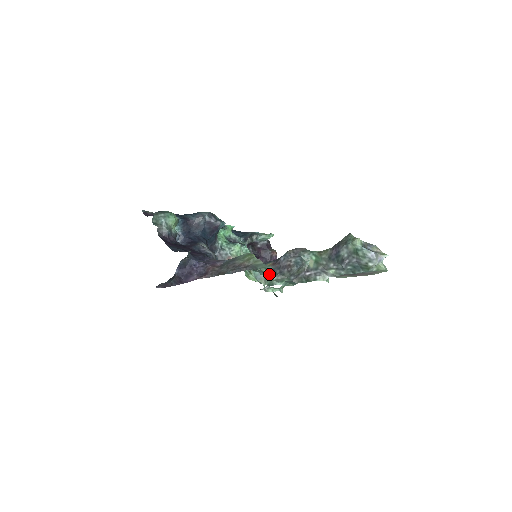
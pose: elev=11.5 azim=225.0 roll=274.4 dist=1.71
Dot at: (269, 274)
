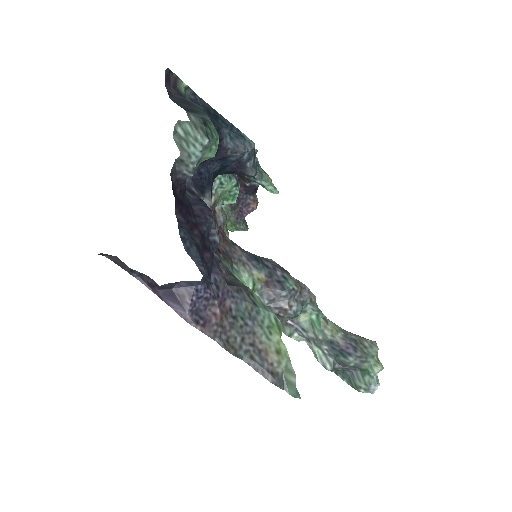
Dot at: occluded
